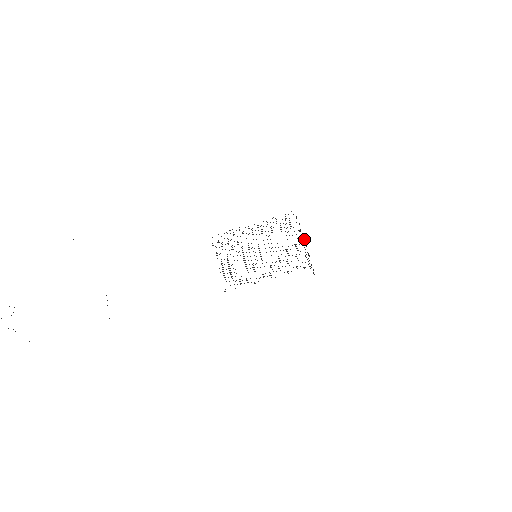
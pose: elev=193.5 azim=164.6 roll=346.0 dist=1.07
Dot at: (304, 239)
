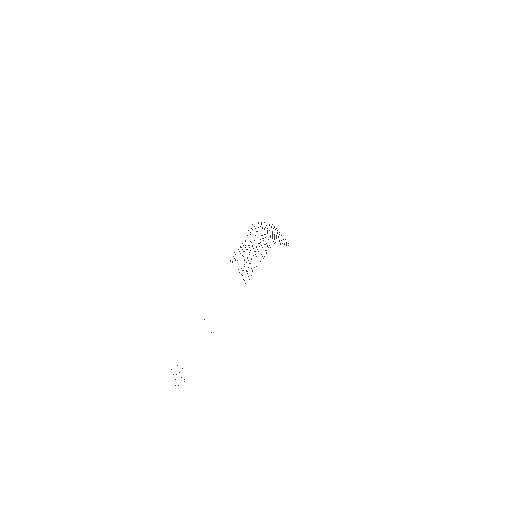
Dot at: occluded
